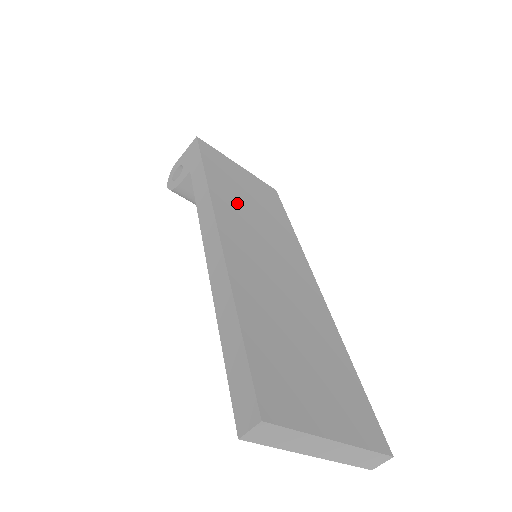
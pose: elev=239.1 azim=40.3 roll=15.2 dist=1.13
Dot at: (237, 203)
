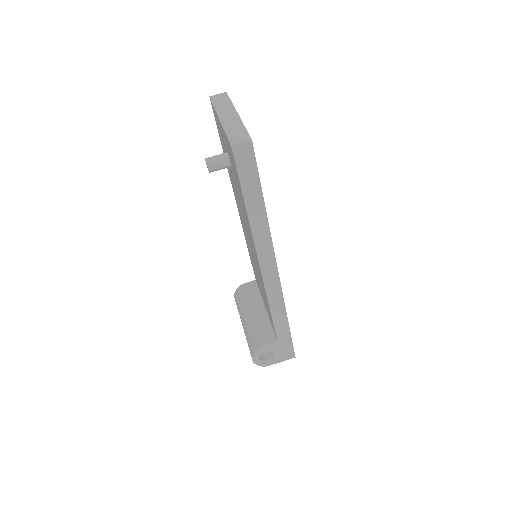
Dot at: occluded
